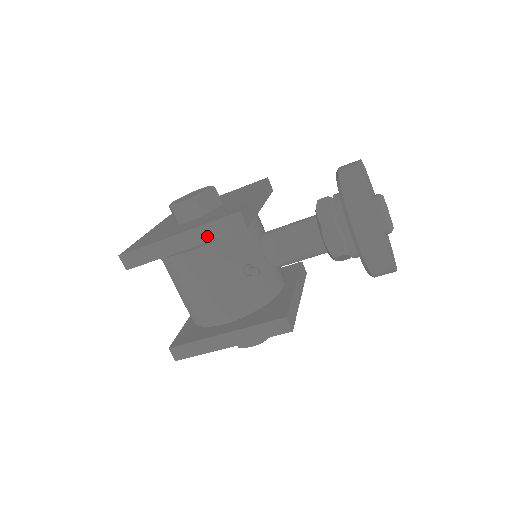
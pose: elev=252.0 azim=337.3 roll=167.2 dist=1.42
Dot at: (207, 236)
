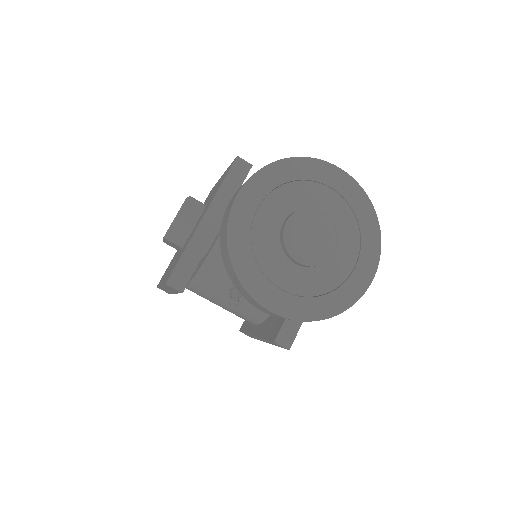
Dot at: (173, 291)
